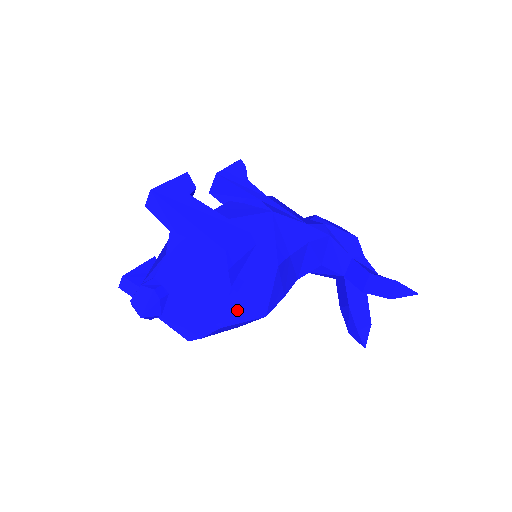
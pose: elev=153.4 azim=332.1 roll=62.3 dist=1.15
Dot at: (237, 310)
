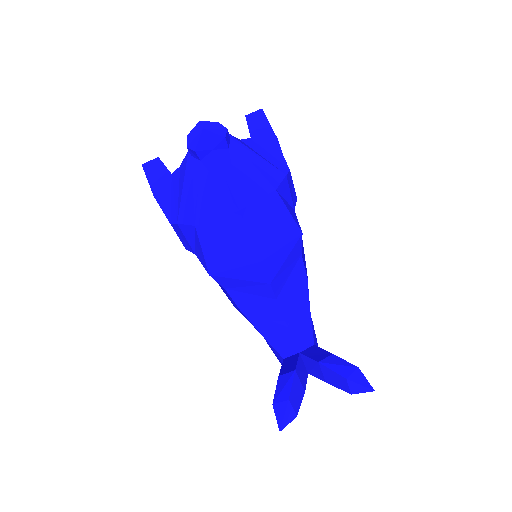
Dot at: (259, 217)
